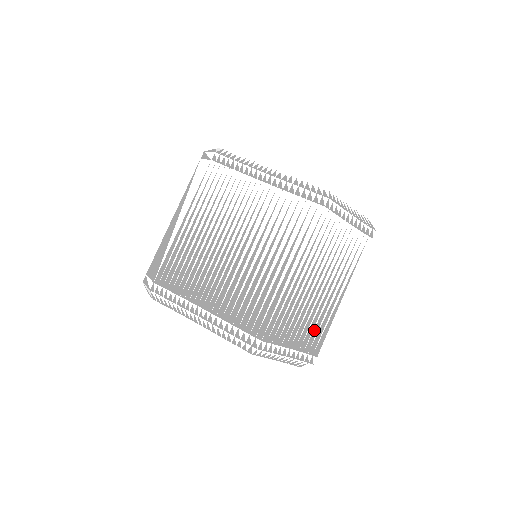
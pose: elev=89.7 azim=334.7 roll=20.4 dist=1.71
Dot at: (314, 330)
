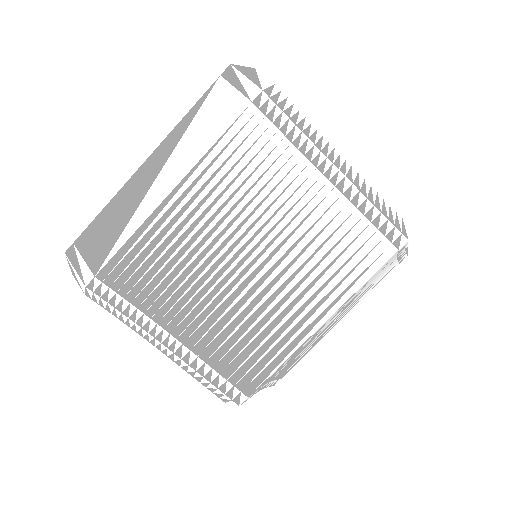
Dot at: (295, 359)
